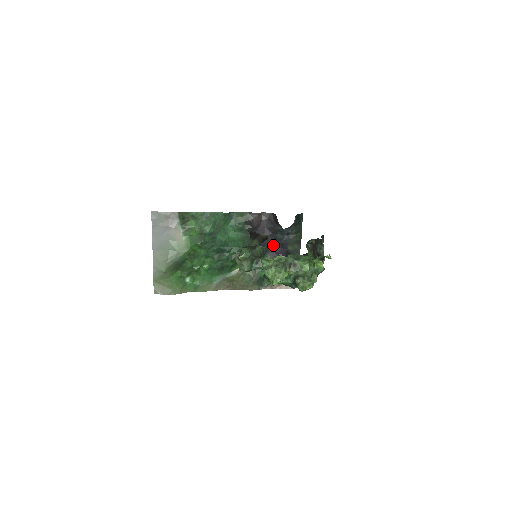
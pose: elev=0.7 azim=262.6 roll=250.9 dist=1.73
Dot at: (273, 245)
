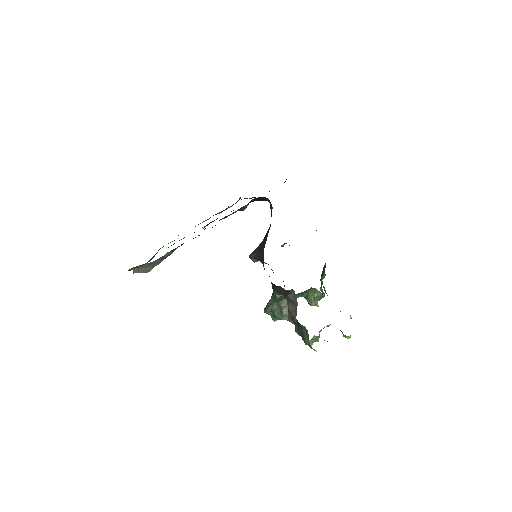
Dot at: (250, 198)
